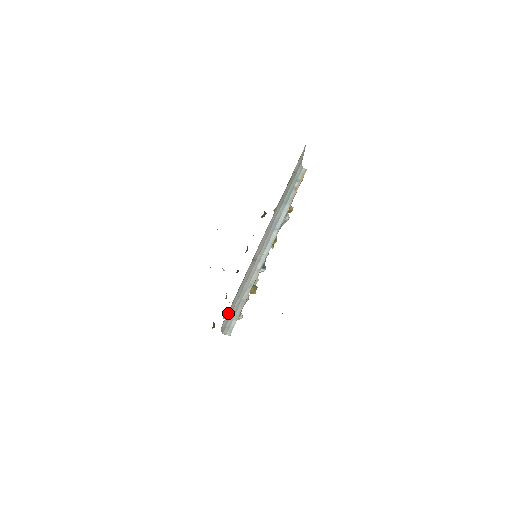
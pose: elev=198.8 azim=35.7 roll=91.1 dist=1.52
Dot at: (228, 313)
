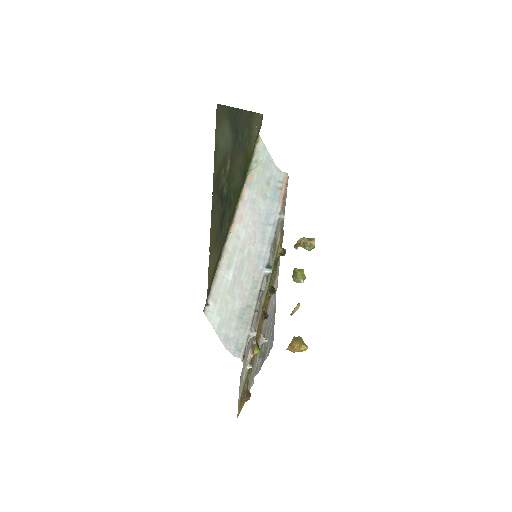
Dot at: (215, 298)
